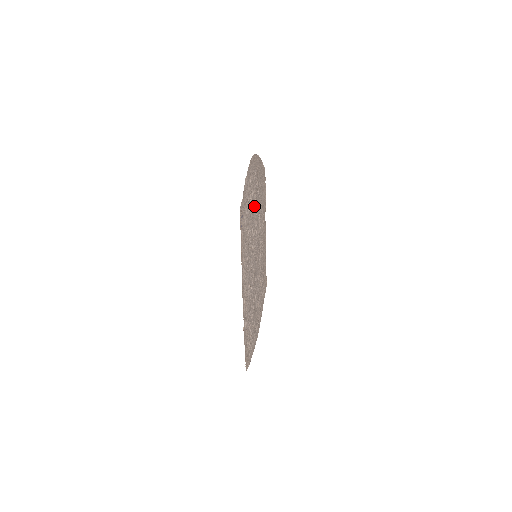
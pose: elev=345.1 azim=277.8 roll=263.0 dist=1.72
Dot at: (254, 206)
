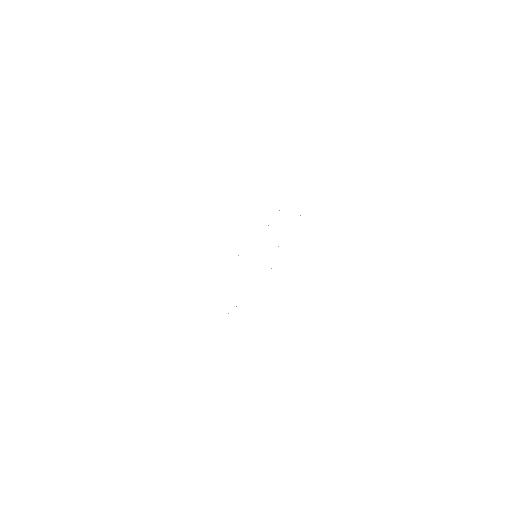
Dot at: occluded
